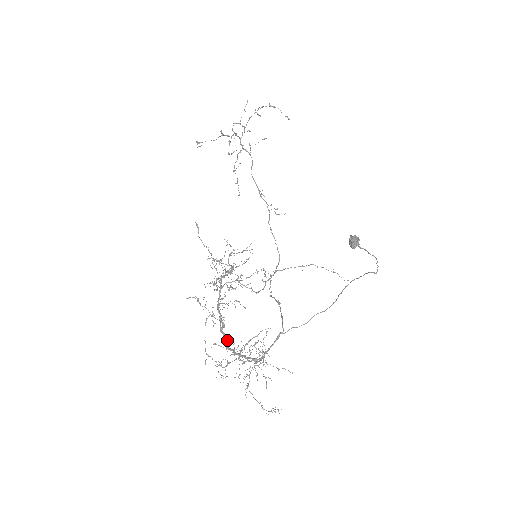
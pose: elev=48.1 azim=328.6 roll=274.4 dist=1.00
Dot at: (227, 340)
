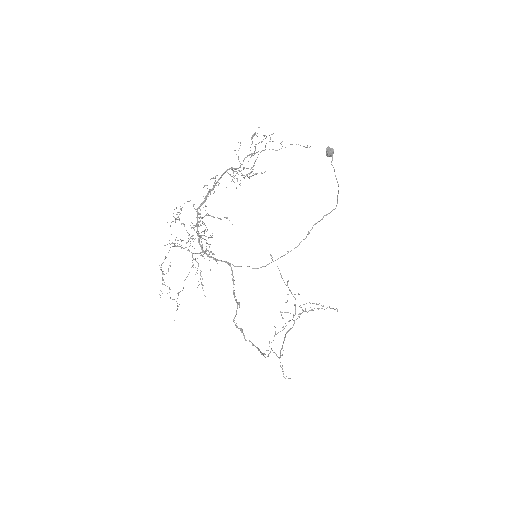
Dot at: (204, 202)
